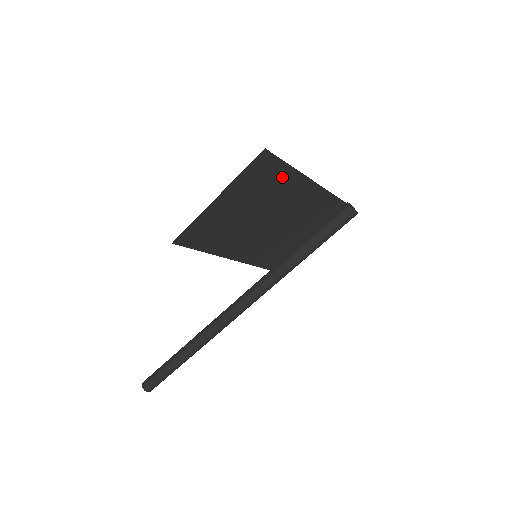
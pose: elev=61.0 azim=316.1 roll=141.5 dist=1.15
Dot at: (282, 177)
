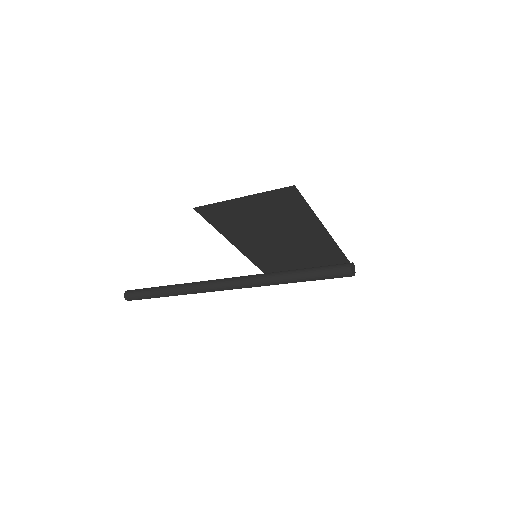
Dot at: (301, 213)
